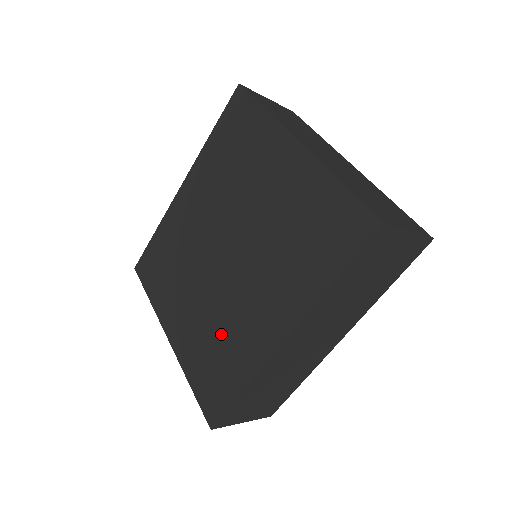
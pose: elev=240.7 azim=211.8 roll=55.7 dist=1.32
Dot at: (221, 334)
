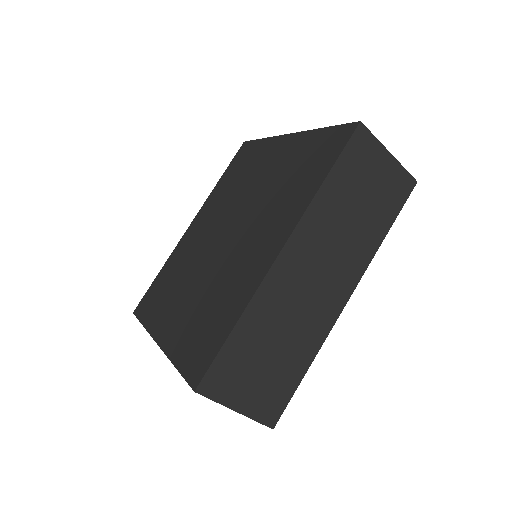
Dot at: (216, 295)
